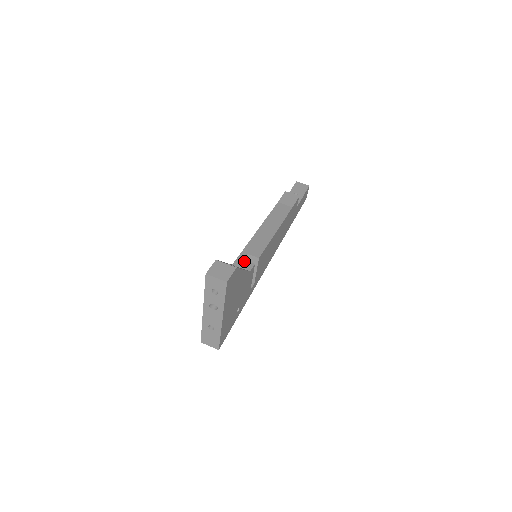
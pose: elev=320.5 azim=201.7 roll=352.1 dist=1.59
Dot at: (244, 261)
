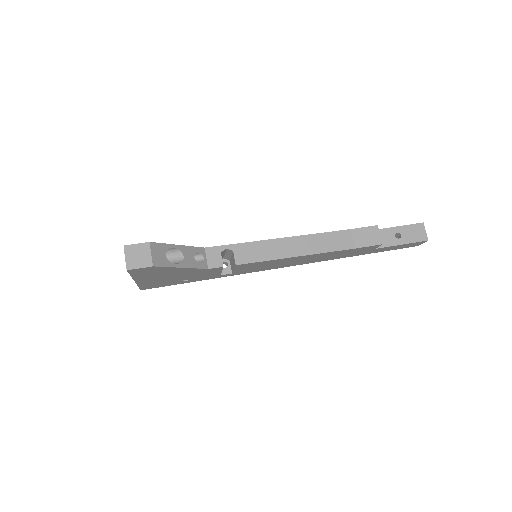
Dot at: (219, 255)
